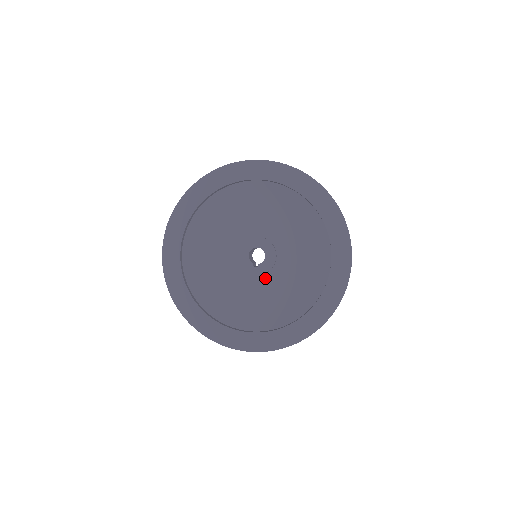
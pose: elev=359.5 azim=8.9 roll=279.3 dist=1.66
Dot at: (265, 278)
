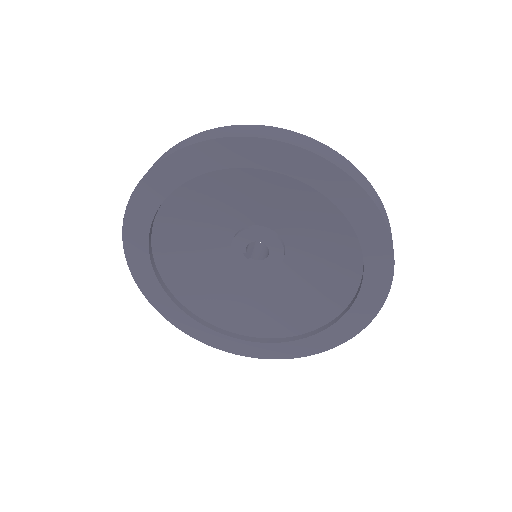
Dot at: (243, 271)
